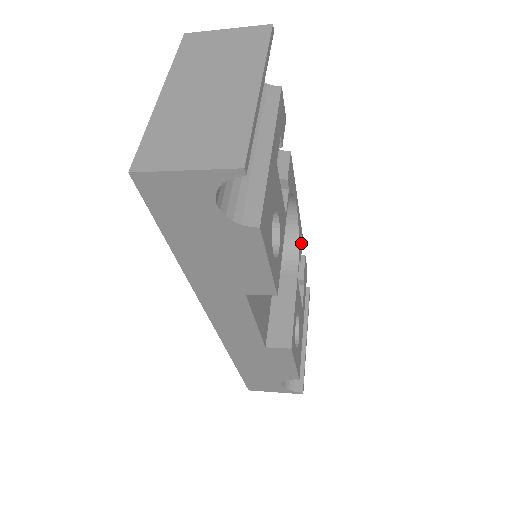
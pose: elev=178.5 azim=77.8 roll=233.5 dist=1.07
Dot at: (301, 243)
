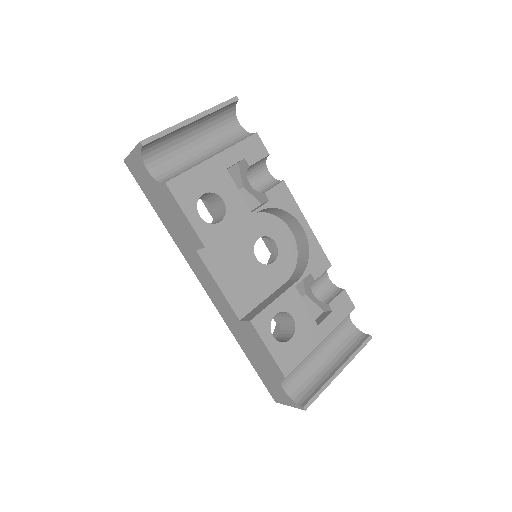
Dot at: (322, 267)
